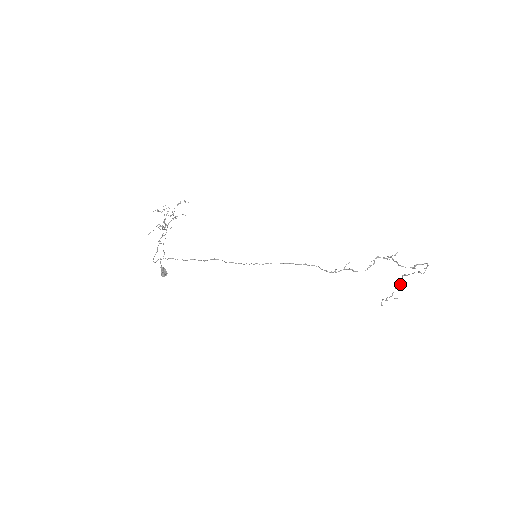
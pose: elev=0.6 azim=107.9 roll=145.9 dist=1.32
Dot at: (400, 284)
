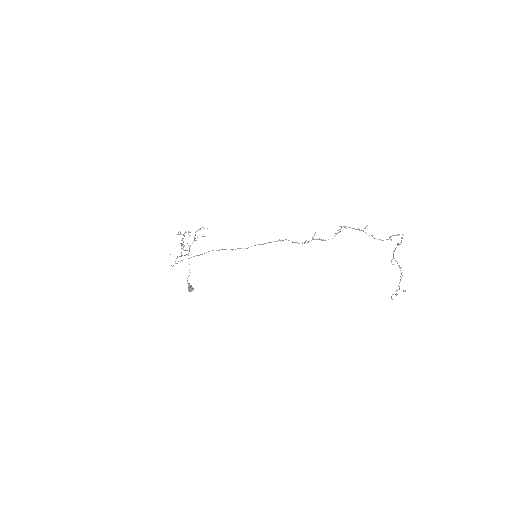
Dot at: (401, 272)
